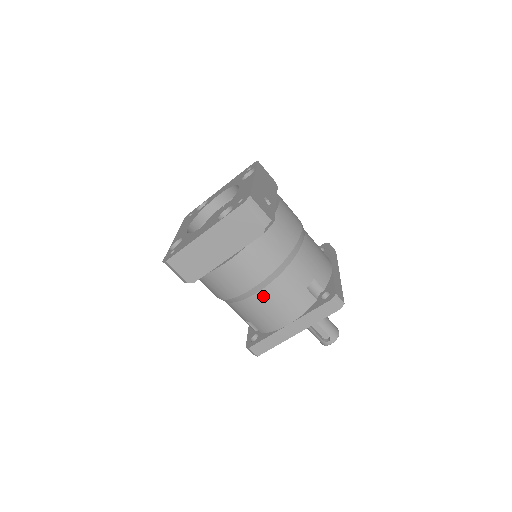
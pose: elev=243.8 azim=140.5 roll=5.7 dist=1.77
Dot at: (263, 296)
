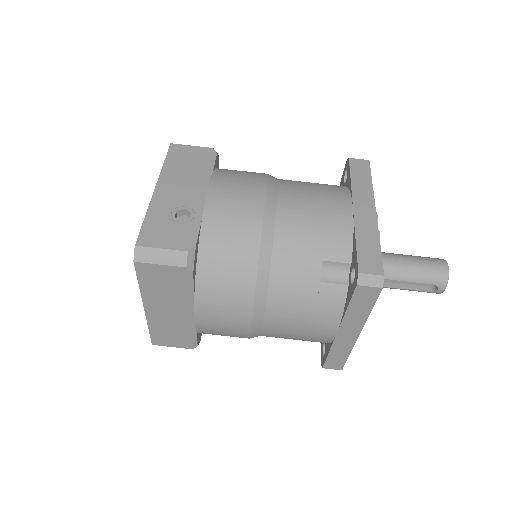
Dot at: (273, 324)
